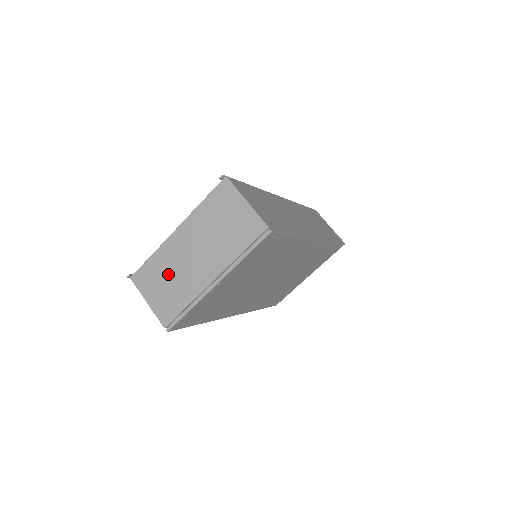
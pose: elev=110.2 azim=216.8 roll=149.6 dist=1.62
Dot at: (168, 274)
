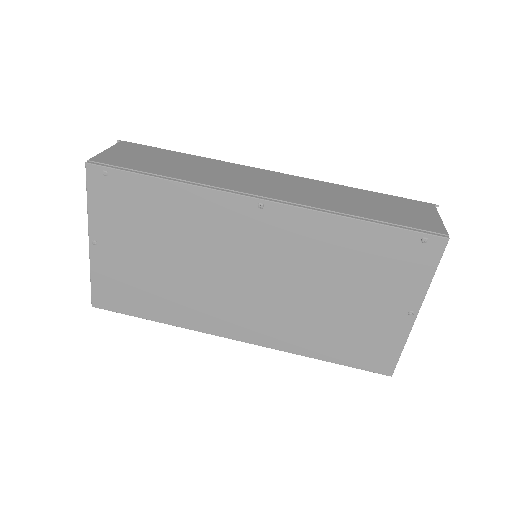
Dot at: occluded
